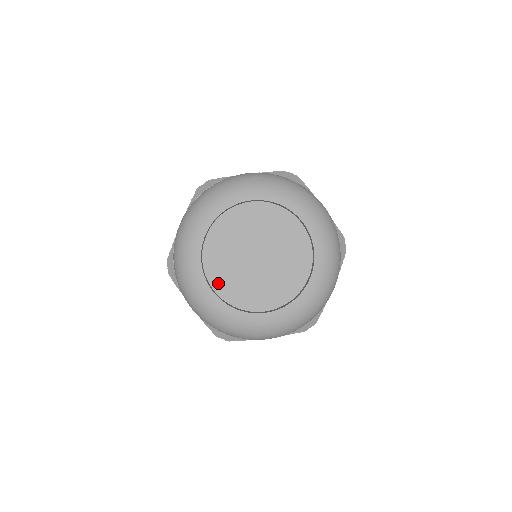
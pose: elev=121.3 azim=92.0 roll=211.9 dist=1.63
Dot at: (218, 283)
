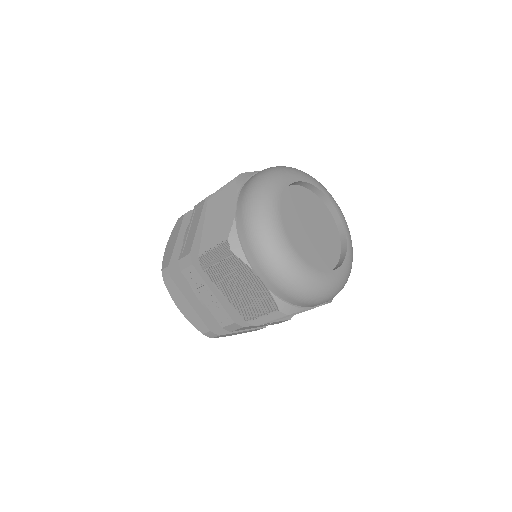
Dot at: occluded
